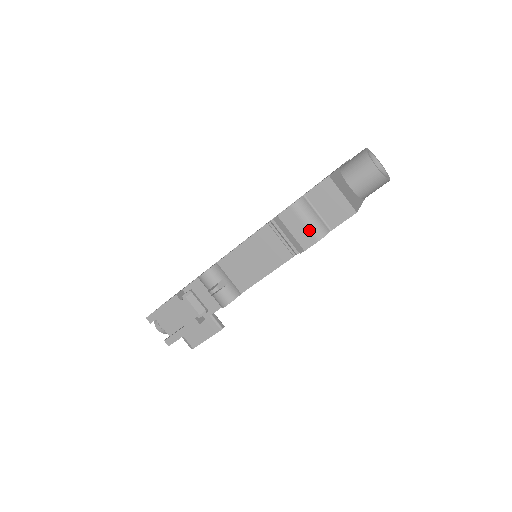
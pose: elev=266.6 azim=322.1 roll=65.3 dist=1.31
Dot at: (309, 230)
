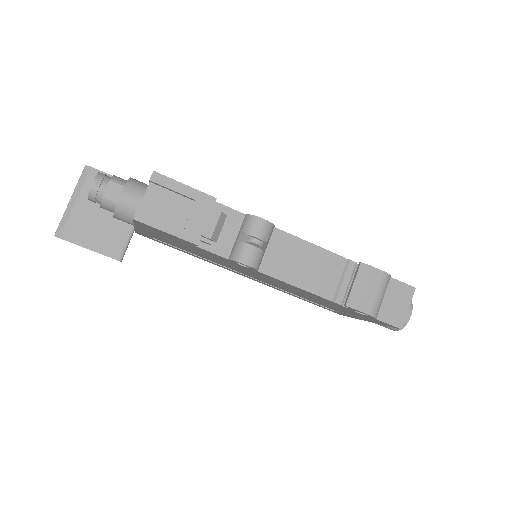
Dot at: (375, 301)
